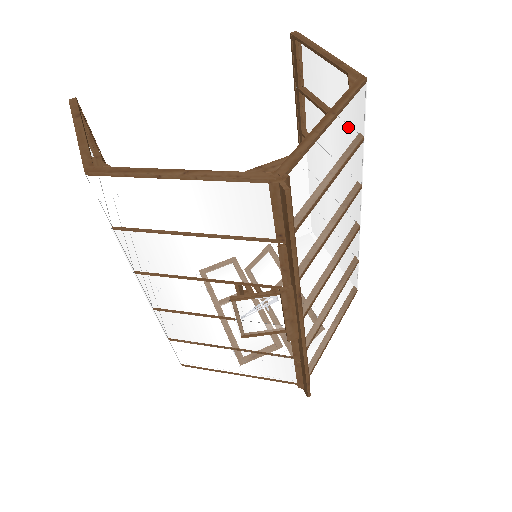
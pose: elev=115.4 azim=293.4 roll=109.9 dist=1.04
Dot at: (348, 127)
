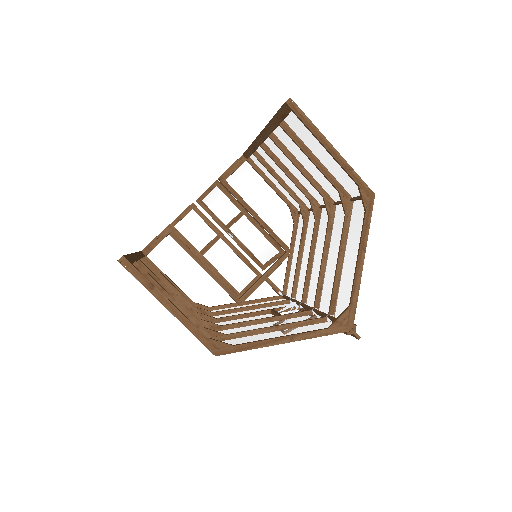
Dot at: (359, 228)
